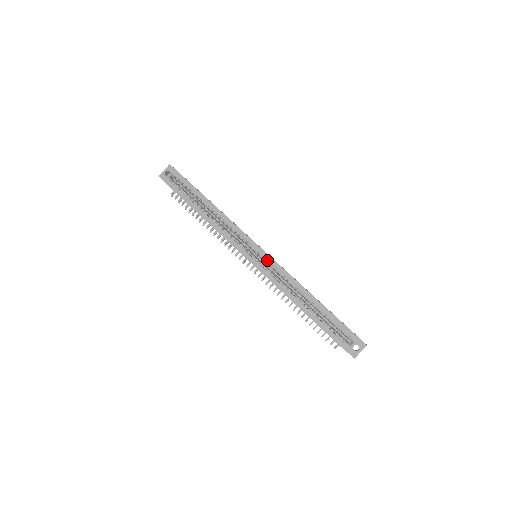
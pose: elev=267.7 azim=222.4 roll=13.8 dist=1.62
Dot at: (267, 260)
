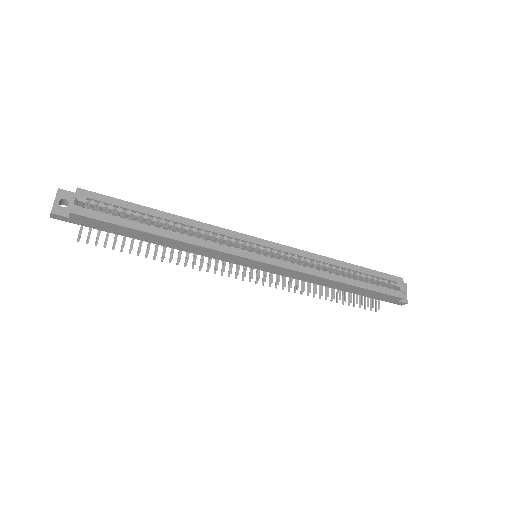
Dot at: (279, 250)
